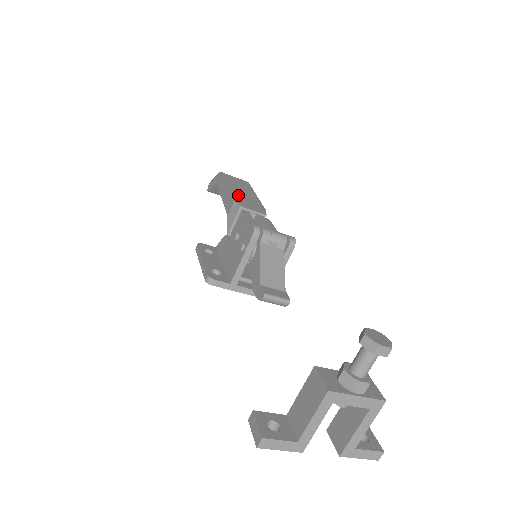
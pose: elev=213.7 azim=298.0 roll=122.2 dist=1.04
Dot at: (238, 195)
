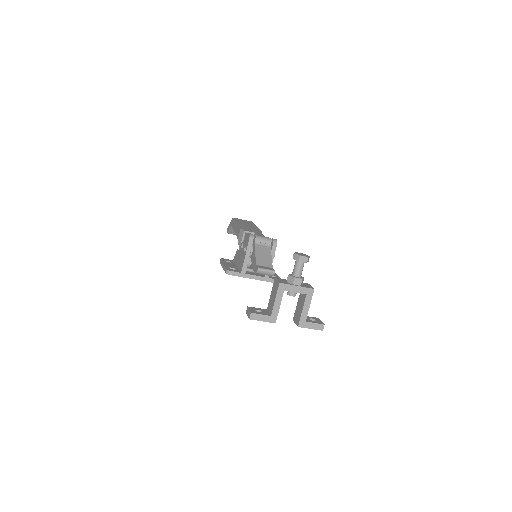
Dot at: (243, 226)
